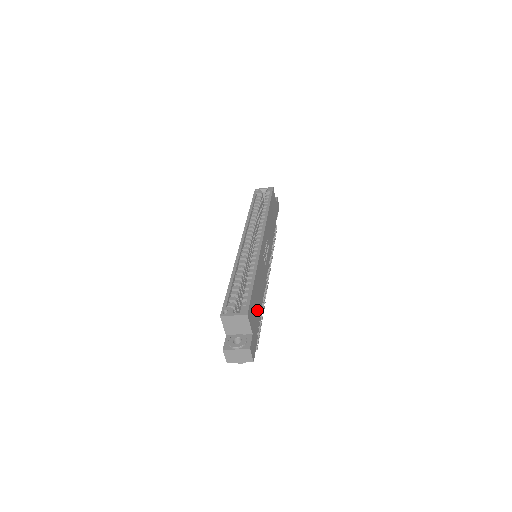
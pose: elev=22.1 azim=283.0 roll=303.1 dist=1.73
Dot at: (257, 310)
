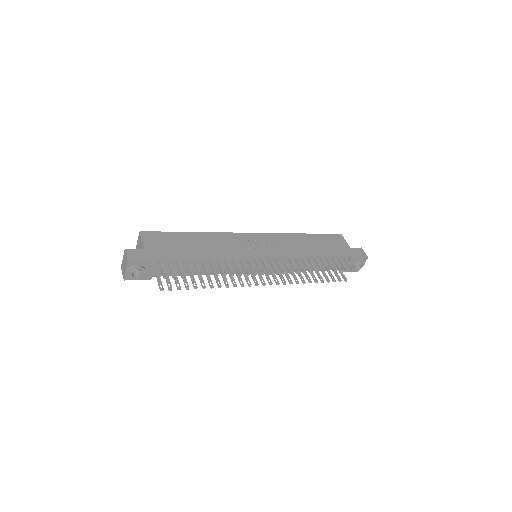
Dot at: (179, 250)
